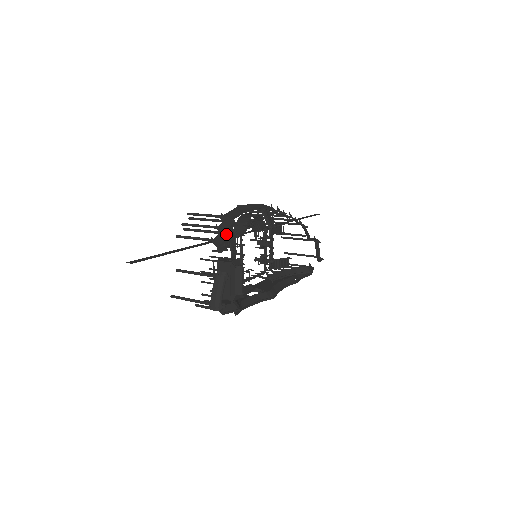
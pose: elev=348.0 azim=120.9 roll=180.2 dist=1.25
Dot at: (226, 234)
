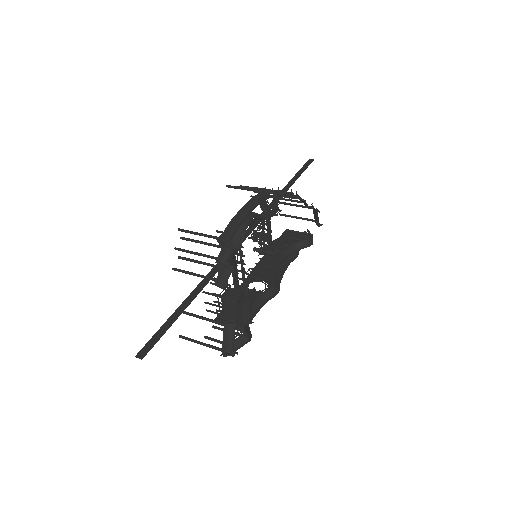
Dot at: (227, 269)
